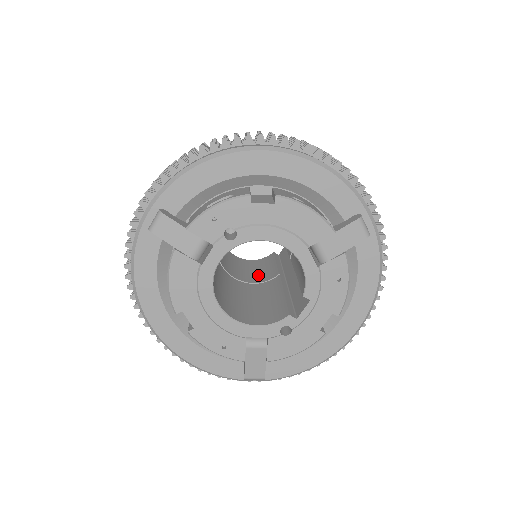
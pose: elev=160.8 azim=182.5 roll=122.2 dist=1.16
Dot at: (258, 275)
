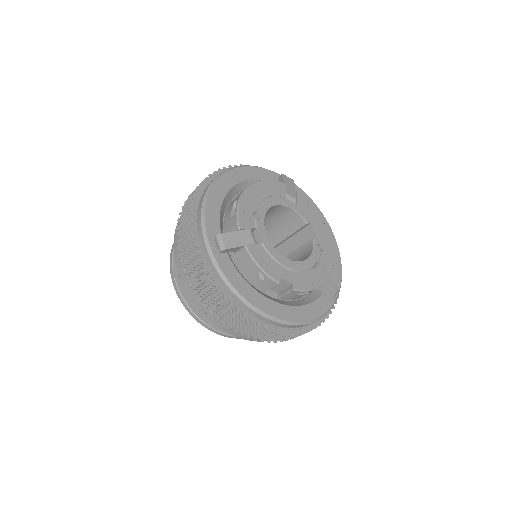
Dot at: occluded
